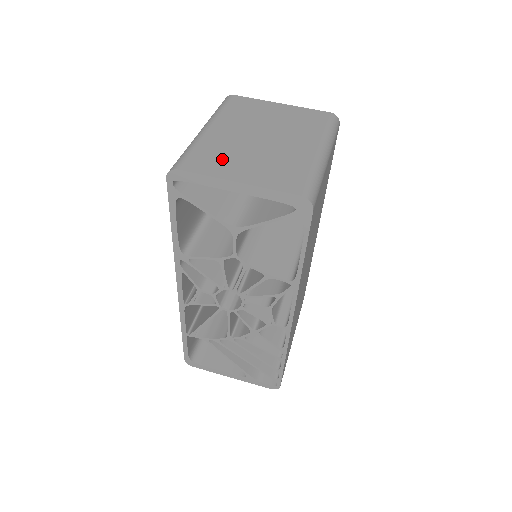
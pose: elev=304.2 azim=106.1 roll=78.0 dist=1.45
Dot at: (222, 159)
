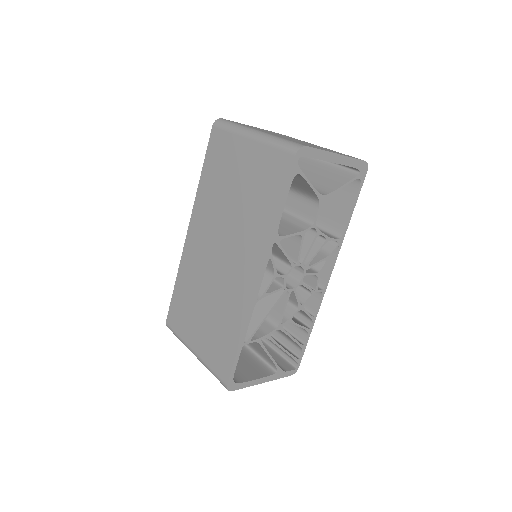
Dot at: (306, 144)
